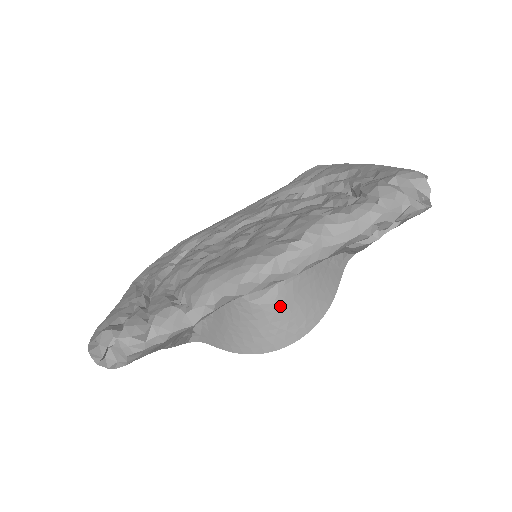
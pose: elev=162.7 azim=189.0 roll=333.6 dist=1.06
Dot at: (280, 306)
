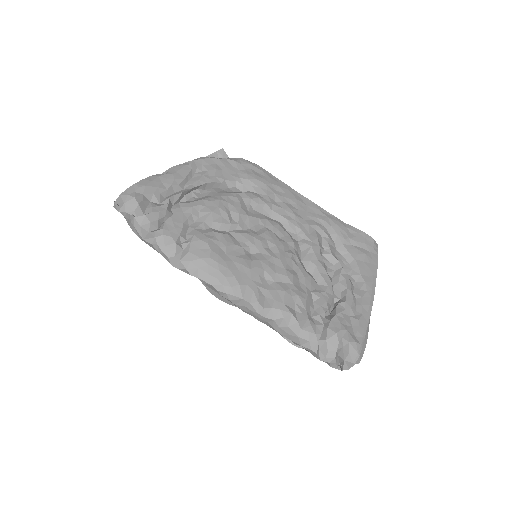
Dot at: occluded
